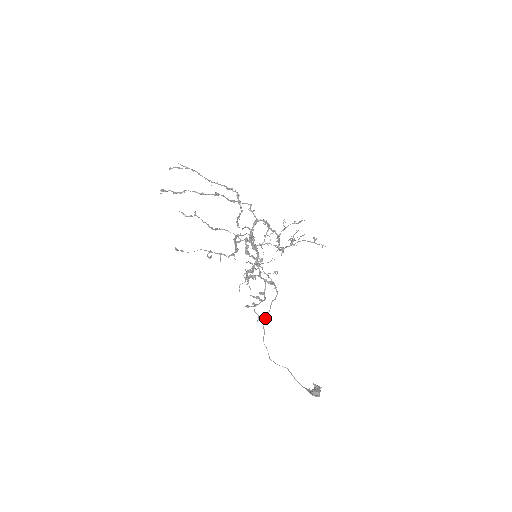
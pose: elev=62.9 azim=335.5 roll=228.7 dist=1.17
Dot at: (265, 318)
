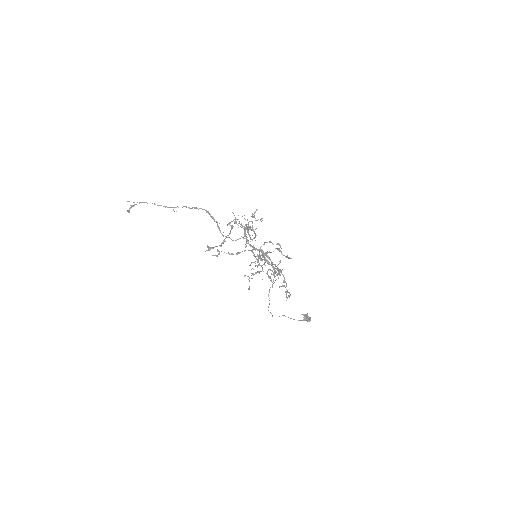
Dot at: occluded
